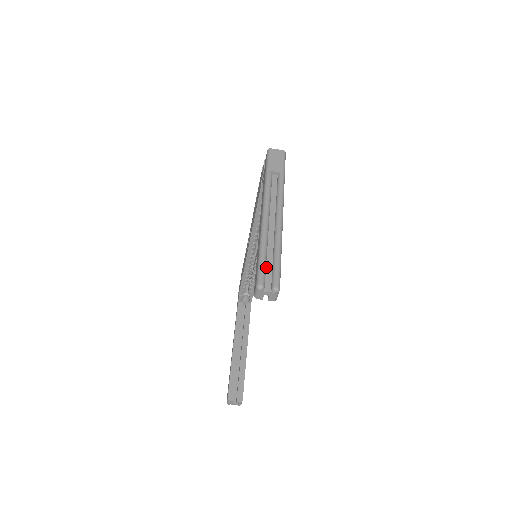
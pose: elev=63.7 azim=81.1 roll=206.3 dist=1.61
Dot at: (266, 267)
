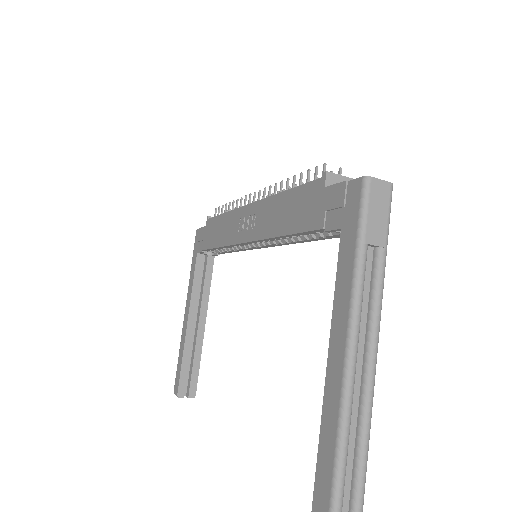
Dot at: (343, 477)
